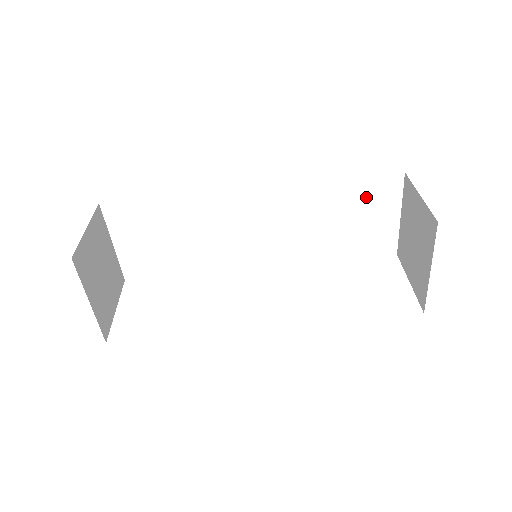
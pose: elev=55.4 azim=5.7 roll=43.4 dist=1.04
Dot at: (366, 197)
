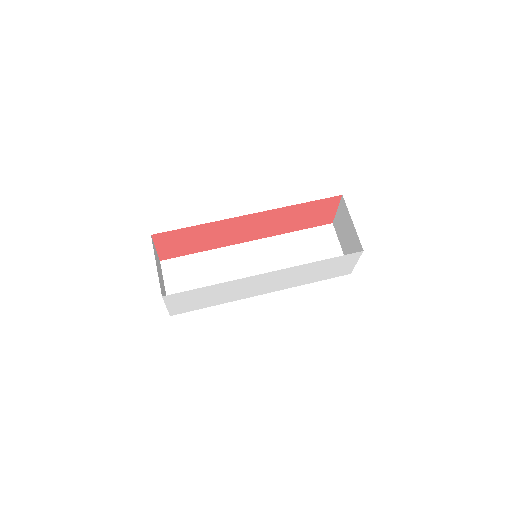
Dot at: (316, 239)
